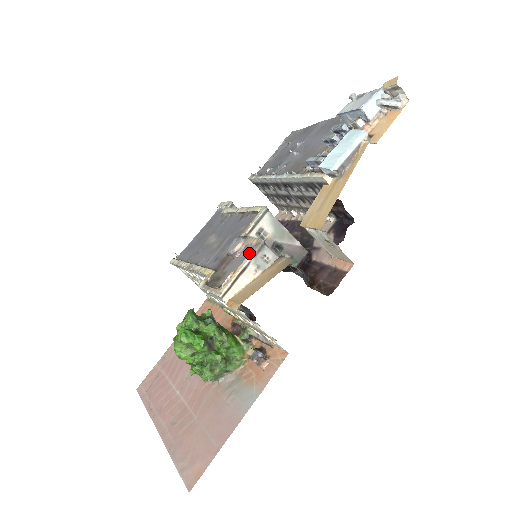
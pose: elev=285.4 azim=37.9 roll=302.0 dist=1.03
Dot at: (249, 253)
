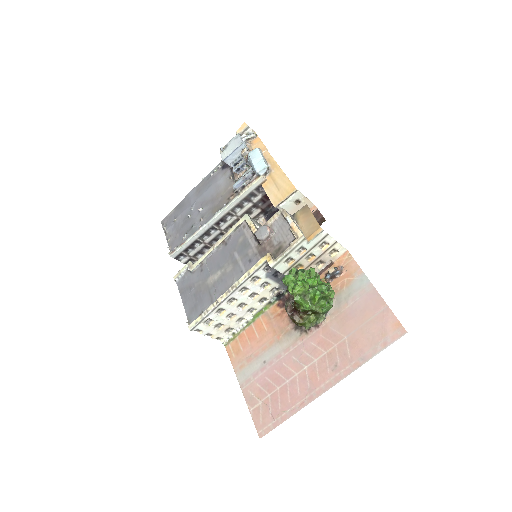
Dot at: (282, 221)
